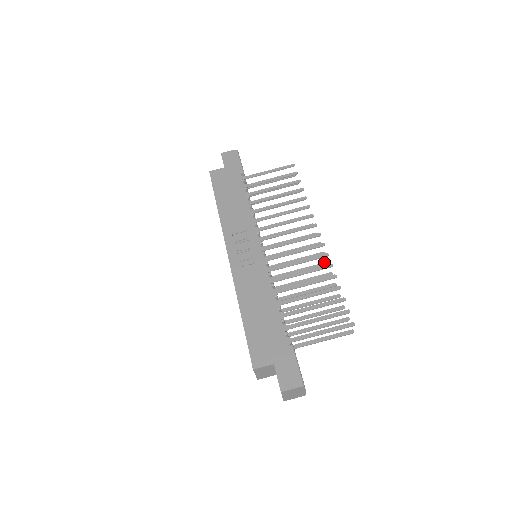
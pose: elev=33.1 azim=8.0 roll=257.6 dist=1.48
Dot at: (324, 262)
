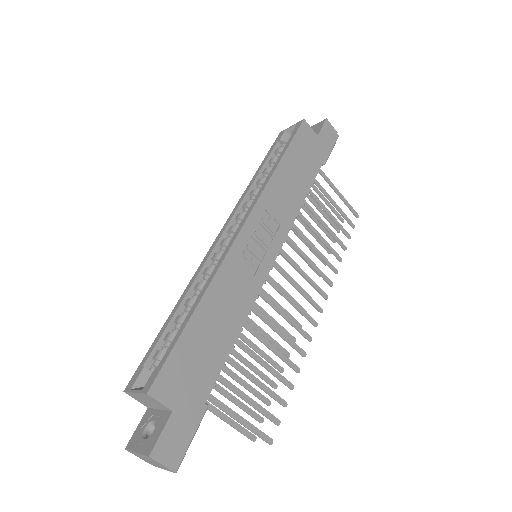
Dot at: occluded
